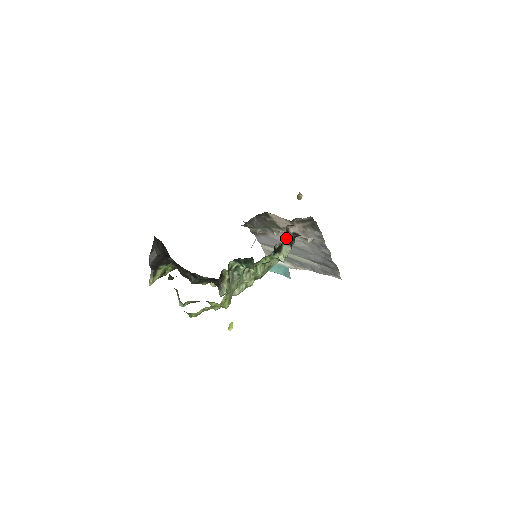
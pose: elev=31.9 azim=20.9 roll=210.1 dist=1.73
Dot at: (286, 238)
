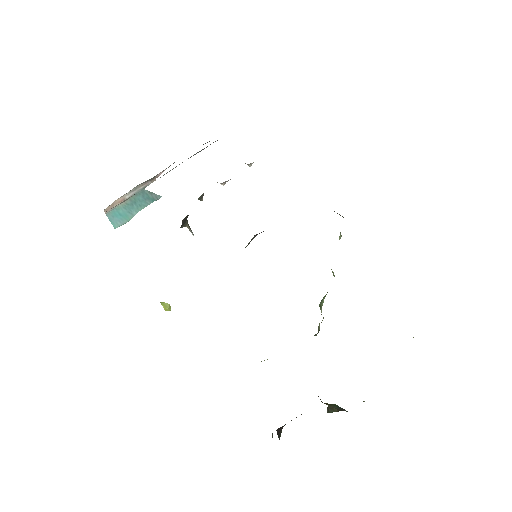
Dot at: occluded
